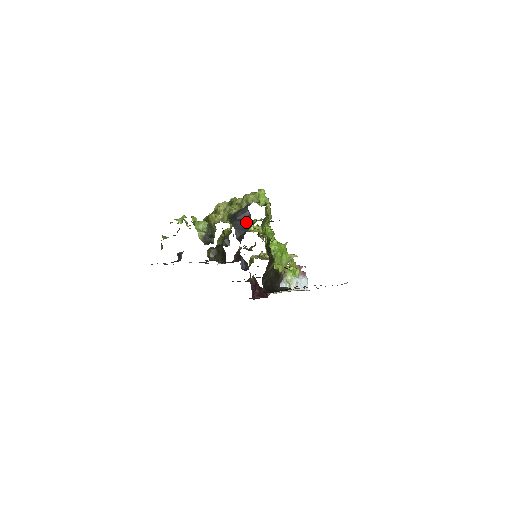
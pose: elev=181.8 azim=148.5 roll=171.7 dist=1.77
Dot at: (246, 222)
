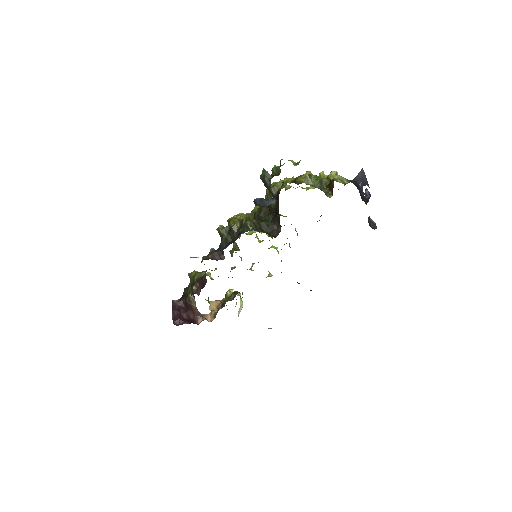
Dot at: (361, 192)
